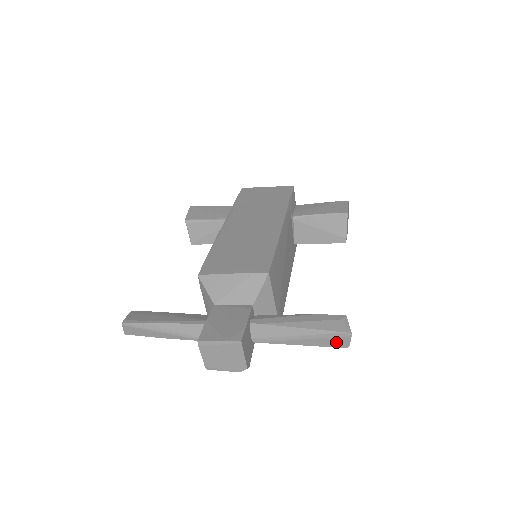
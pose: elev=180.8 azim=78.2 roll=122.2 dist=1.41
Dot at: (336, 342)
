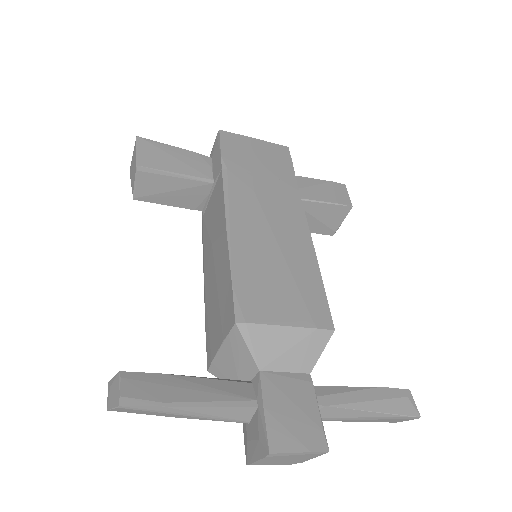
Dot at: (395, 420)
